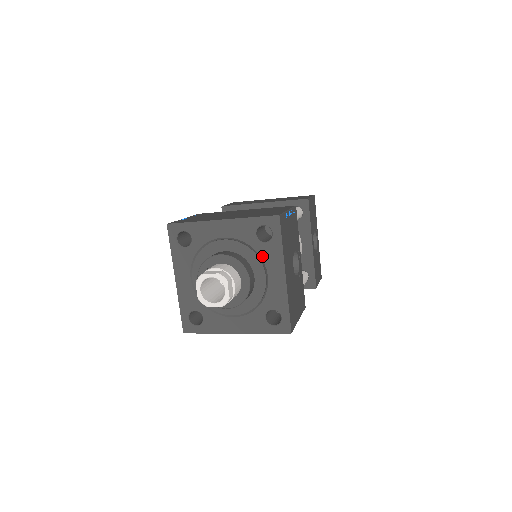
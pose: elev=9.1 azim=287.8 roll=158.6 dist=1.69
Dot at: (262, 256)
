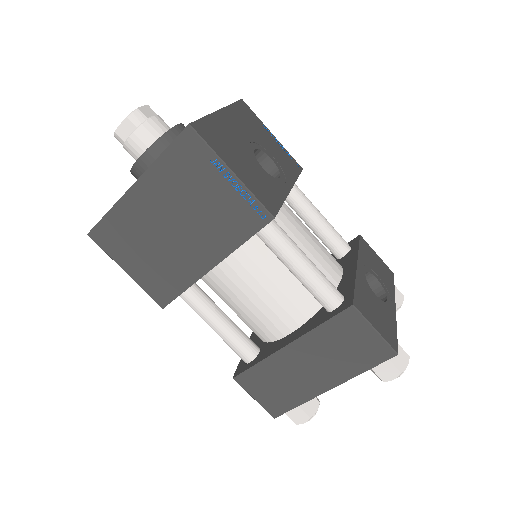
Dot at: occluded
